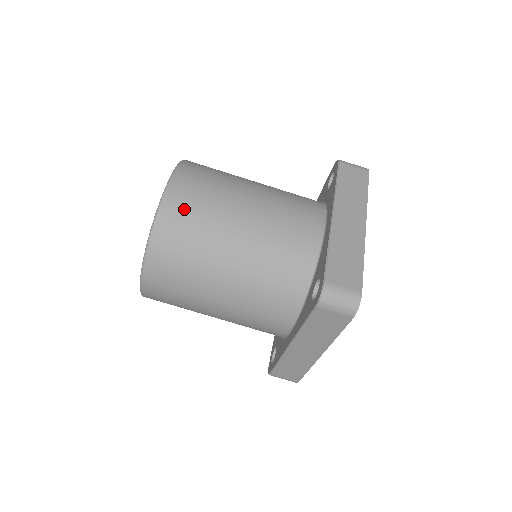
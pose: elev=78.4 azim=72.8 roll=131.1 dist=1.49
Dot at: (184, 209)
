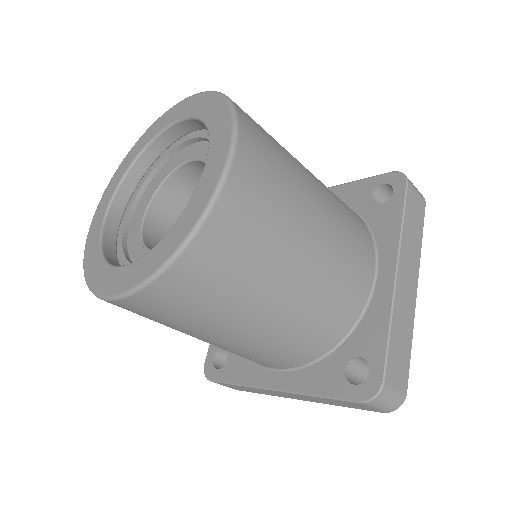
Dot at: (241, 226)
